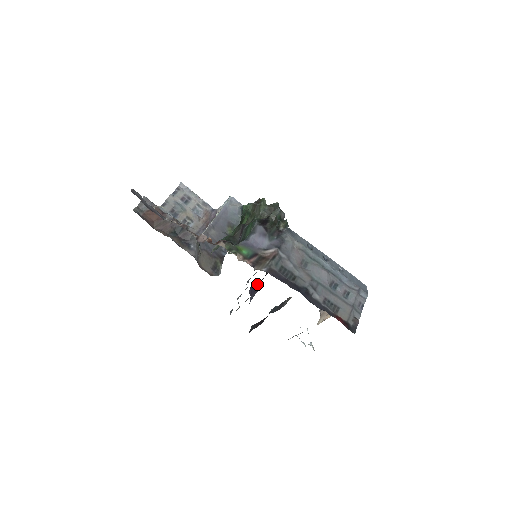
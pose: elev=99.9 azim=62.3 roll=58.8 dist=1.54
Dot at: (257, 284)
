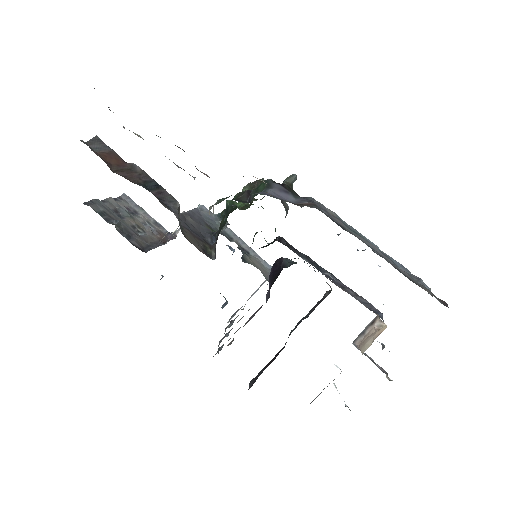
Dot at: (270, 283)
